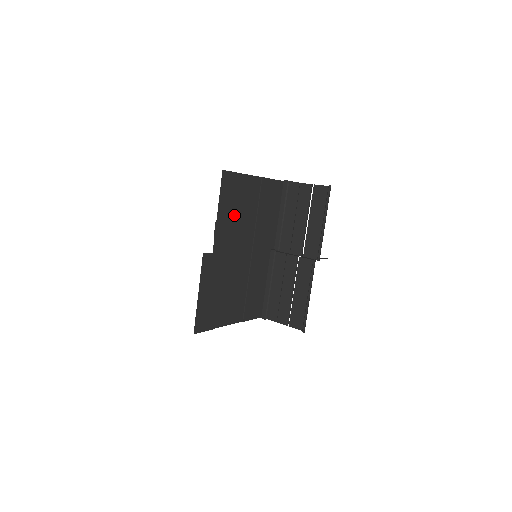
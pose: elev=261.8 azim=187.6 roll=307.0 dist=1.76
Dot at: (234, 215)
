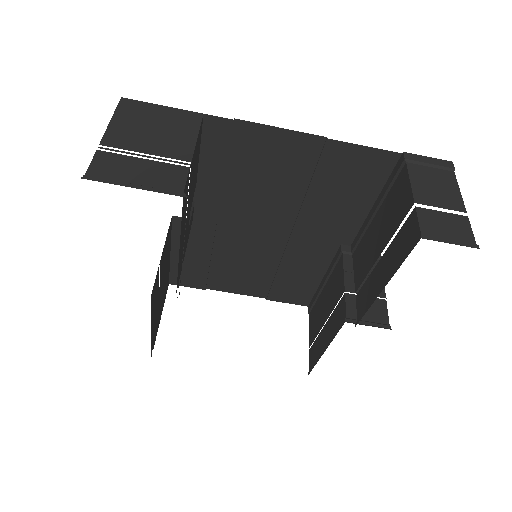
Dot at: (244, 182)
